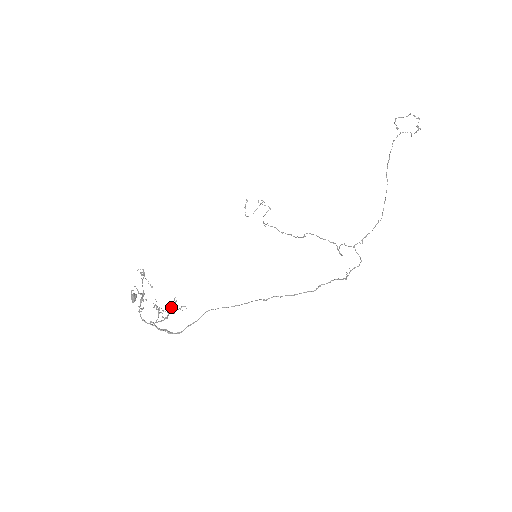
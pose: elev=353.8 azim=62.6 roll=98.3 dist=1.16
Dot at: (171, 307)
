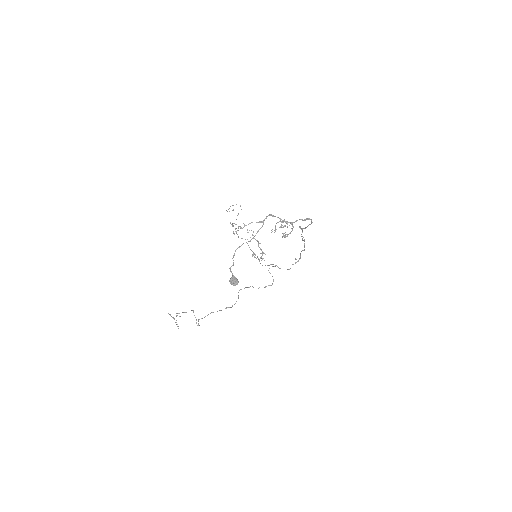
Dot at: occluded
